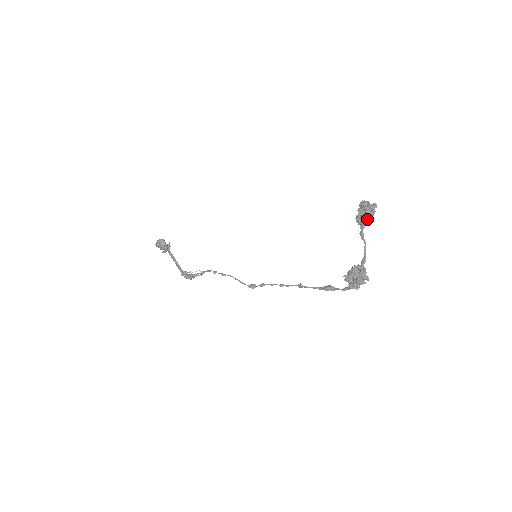
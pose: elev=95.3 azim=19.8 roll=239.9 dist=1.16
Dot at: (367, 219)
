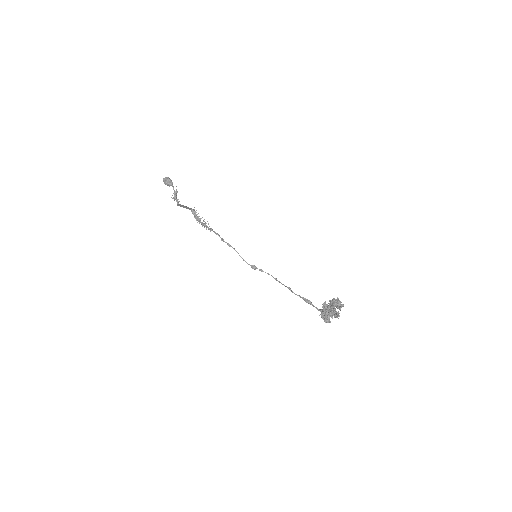
Dot at: (335, 316)
